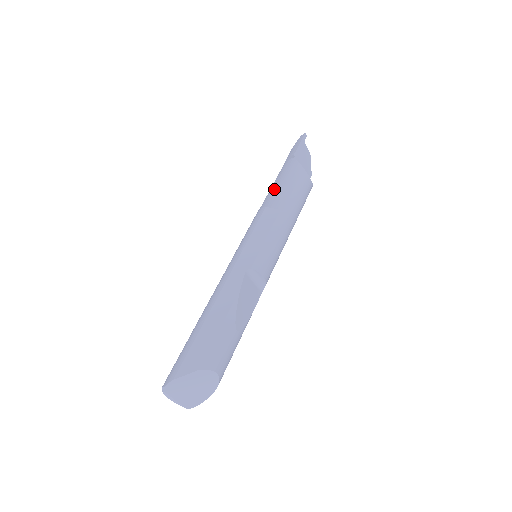
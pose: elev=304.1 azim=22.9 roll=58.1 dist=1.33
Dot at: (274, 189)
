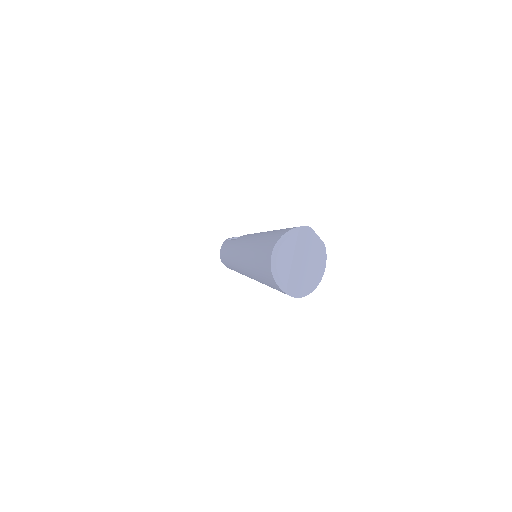
Dot at: occluded
